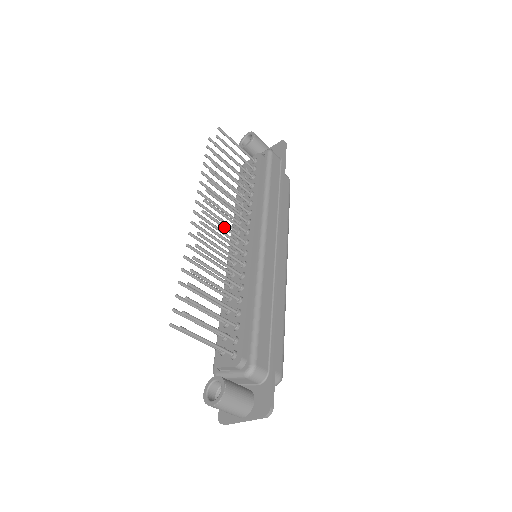
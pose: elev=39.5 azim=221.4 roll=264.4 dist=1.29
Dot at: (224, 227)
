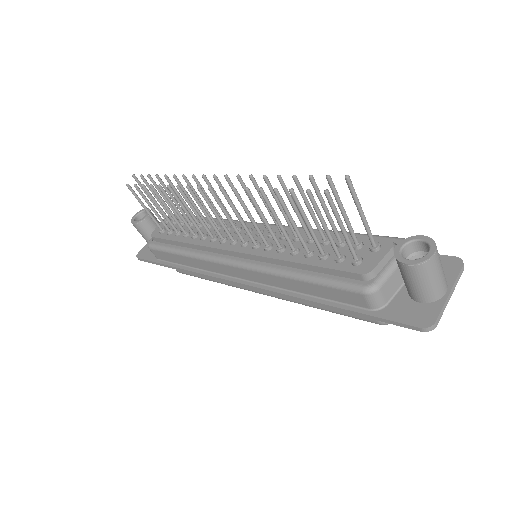
Dot at: occluded
